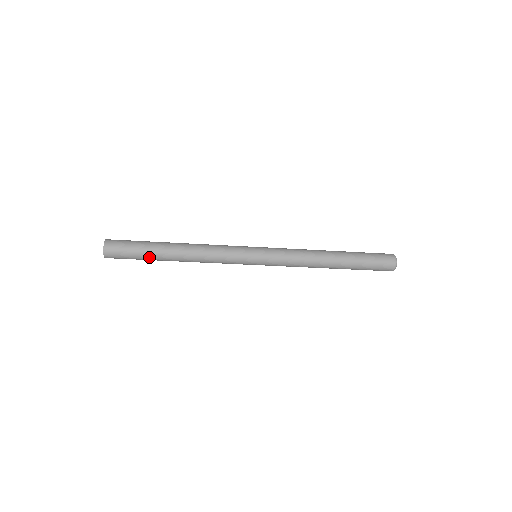
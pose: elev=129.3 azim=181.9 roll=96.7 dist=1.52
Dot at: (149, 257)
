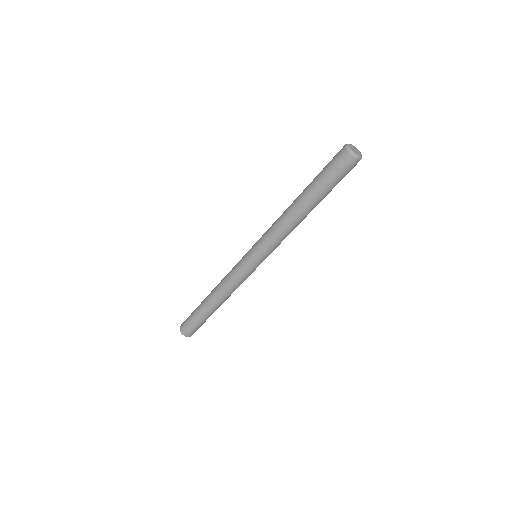
Dot at: occluded
